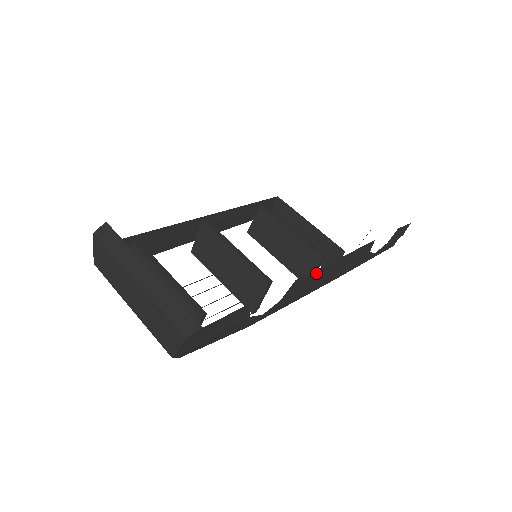
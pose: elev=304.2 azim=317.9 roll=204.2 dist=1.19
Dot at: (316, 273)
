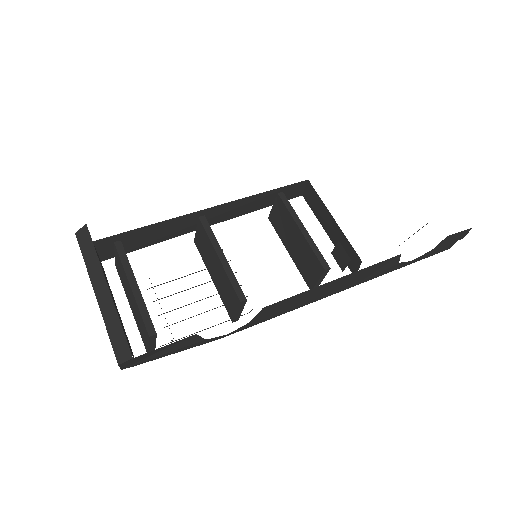
Dot at: (301, 295)
